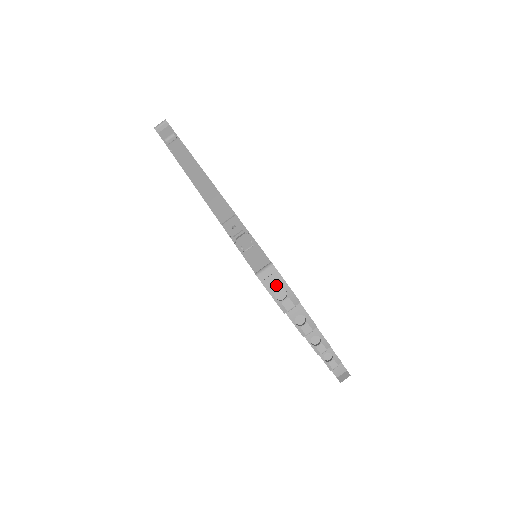
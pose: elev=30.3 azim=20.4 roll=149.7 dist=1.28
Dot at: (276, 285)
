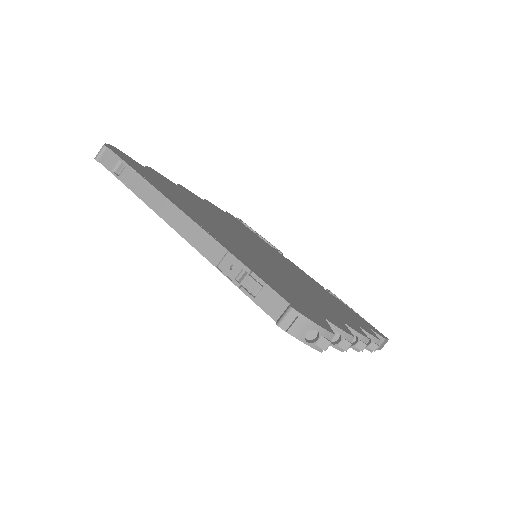
Dot at: (304, 329)
